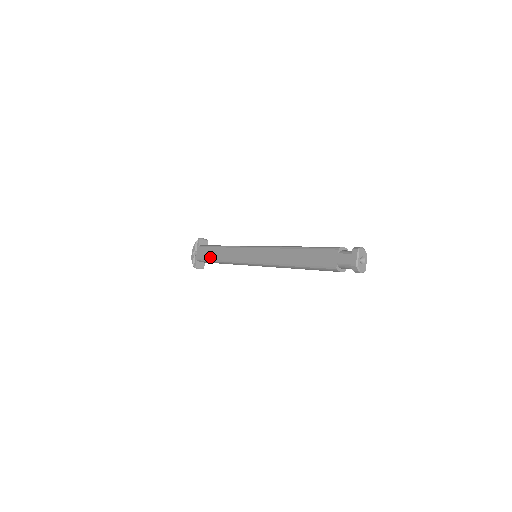
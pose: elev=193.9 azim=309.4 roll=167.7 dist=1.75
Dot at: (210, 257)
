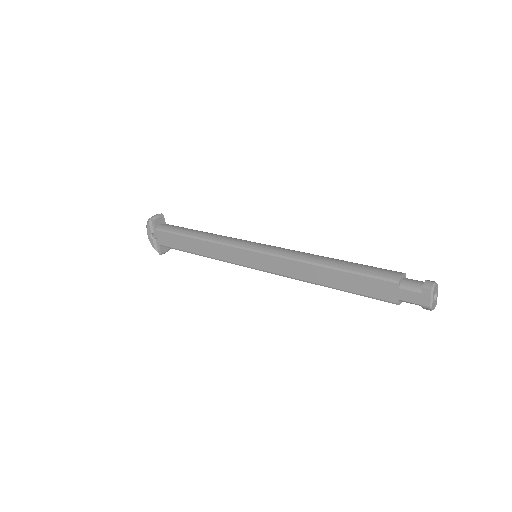
Dot at: (182, 247)
